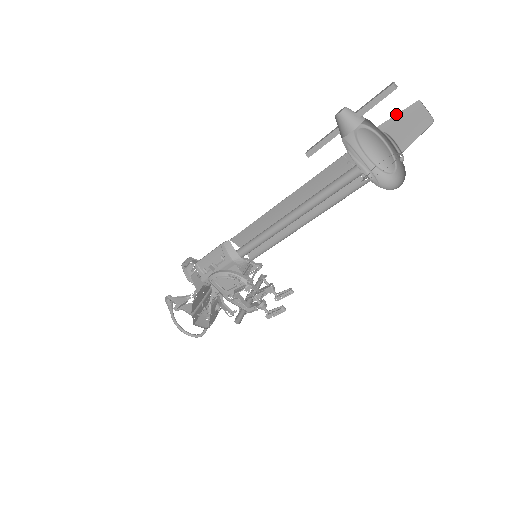
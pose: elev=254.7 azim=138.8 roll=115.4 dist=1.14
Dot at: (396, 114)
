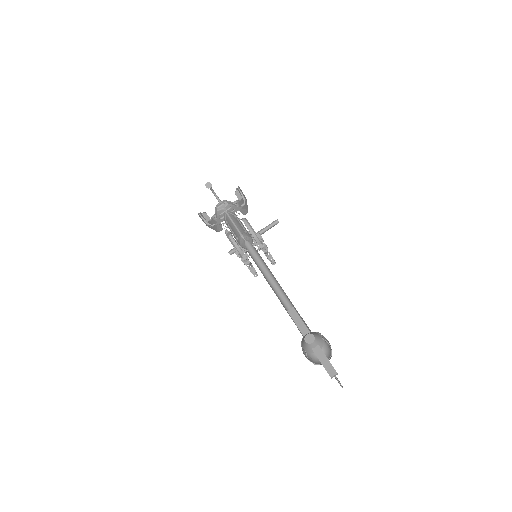
Dot at: occluded
